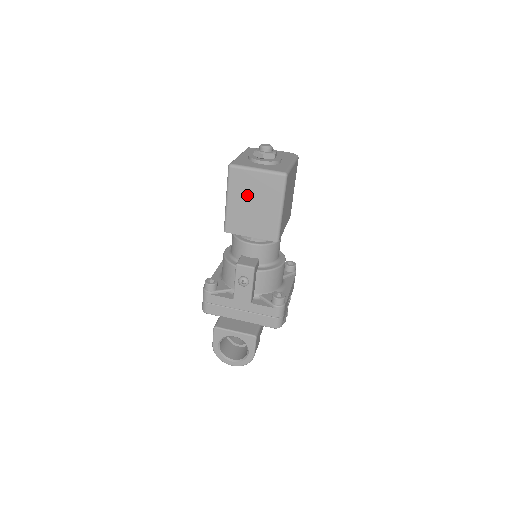
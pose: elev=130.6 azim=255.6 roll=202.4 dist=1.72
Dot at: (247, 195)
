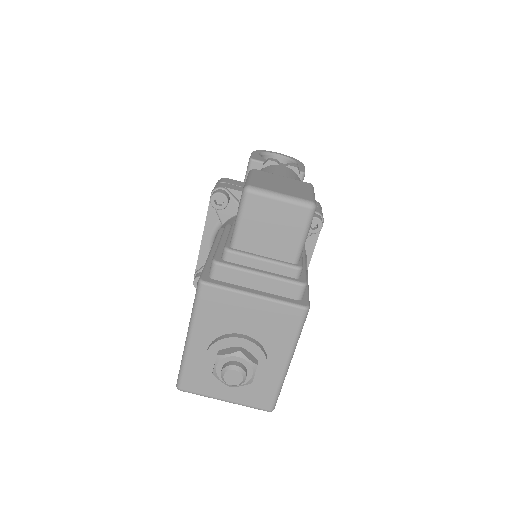
Dot at: occluded
